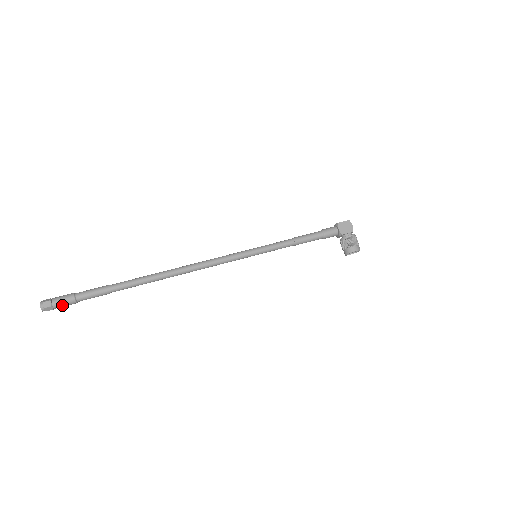
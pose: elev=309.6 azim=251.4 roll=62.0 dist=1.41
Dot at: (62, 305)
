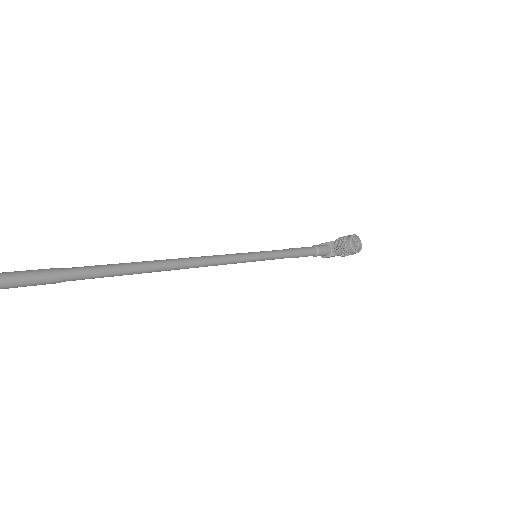
Dot at: out of frame
